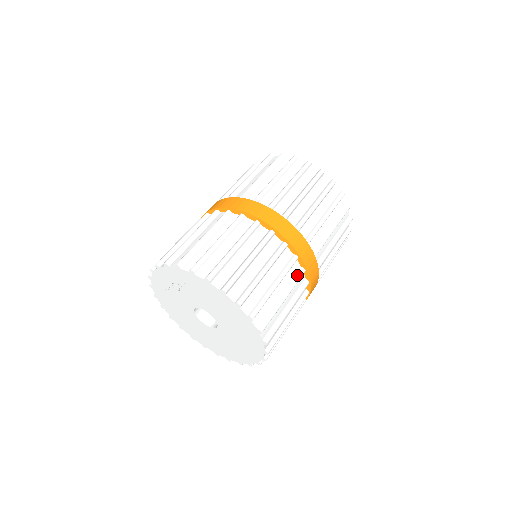
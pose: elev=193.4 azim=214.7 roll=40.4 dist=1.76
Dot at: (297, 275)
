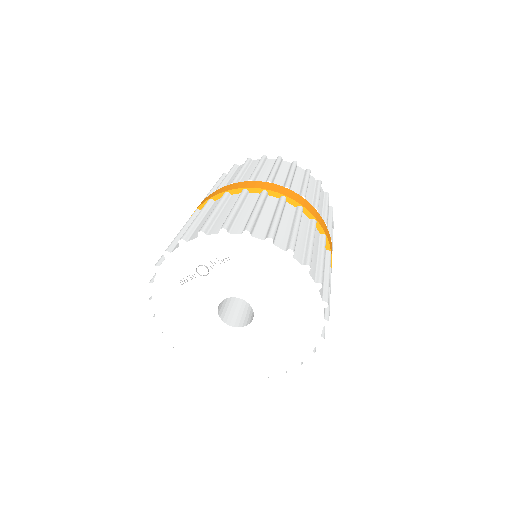
Dot at: (328, 256)
